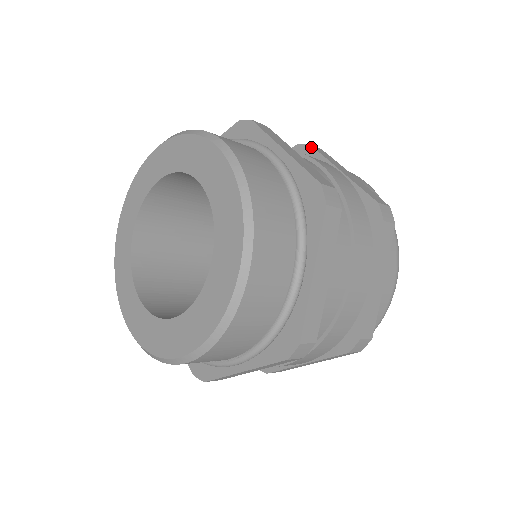
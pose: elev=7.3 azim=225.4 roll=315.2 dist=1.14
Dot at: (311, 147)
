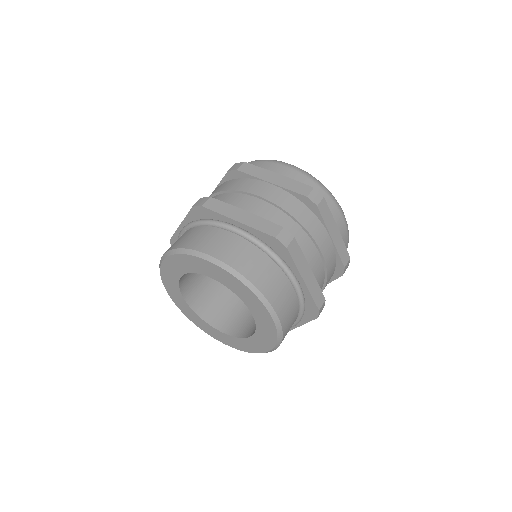
Dot at: (239, 172)
